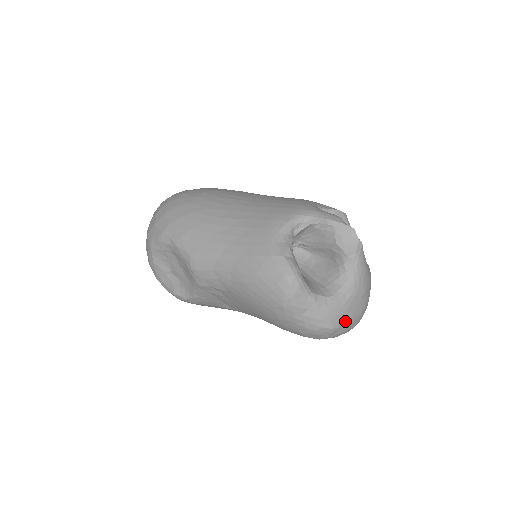
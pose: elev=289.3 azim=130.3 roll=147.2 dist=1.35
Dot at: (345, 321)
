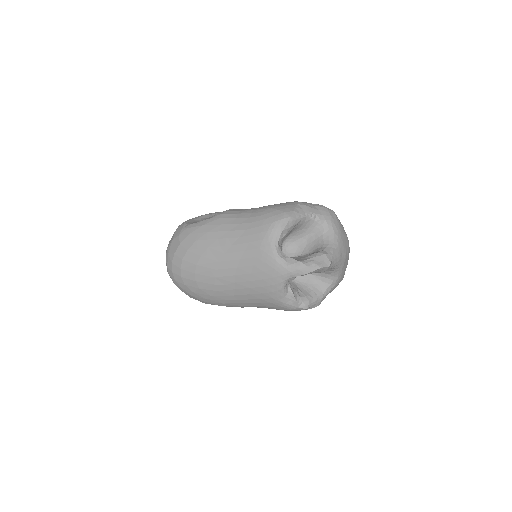
Dot at: occluded
